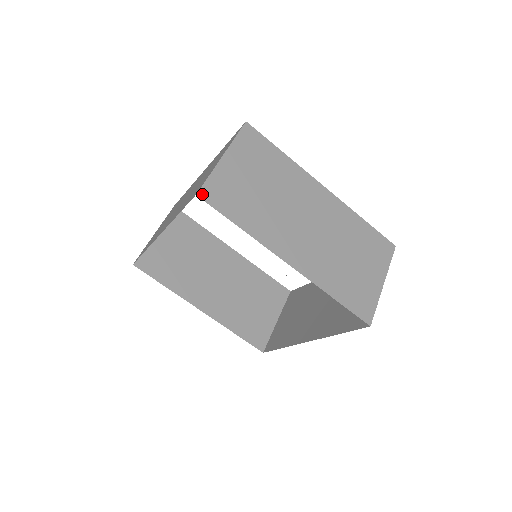
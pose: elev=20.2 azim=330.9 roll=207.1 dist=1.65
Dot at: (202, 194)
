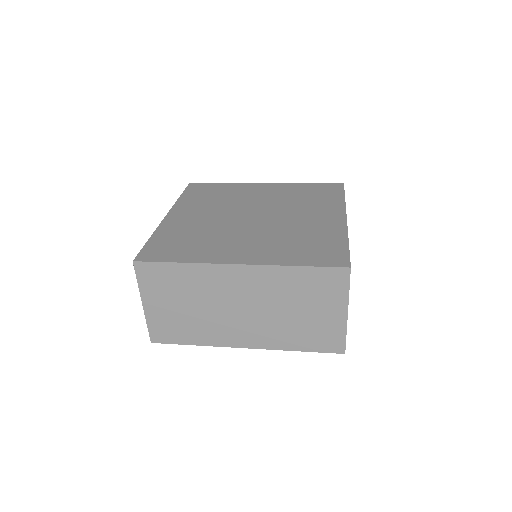
Dot at: (345, 348)
